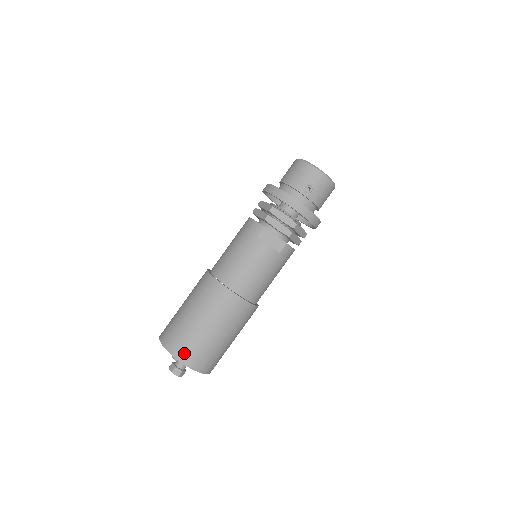
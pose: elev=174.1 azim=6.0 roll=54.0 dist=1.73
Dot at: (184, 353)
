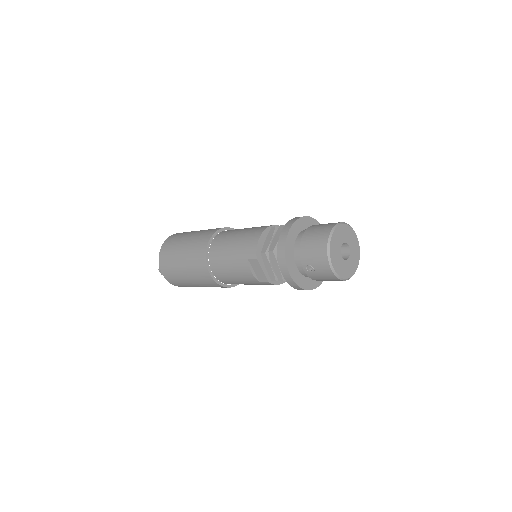
Dot at: (166, 271)
